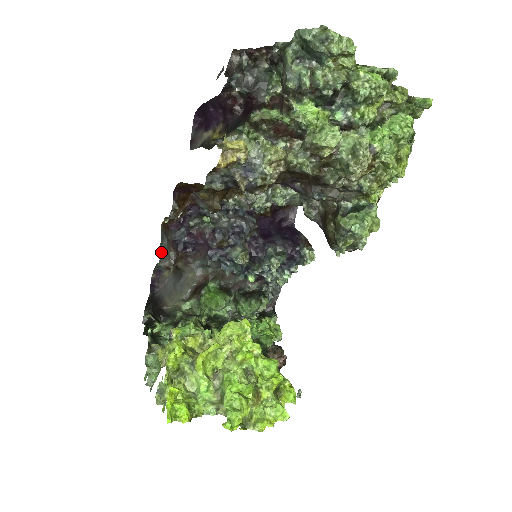
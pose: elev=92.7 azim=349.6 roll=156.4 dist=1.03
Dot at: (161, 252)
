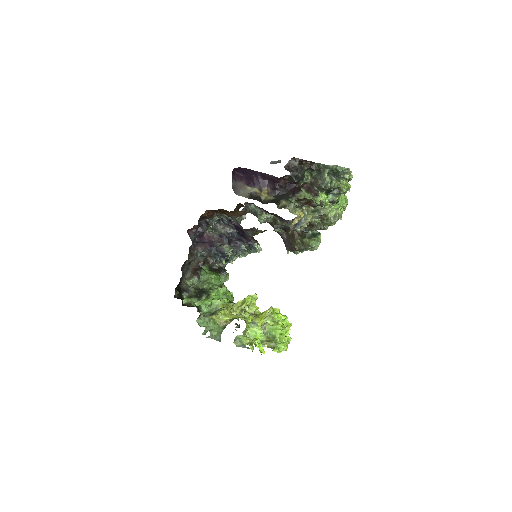
Dot at: (198, 253)
